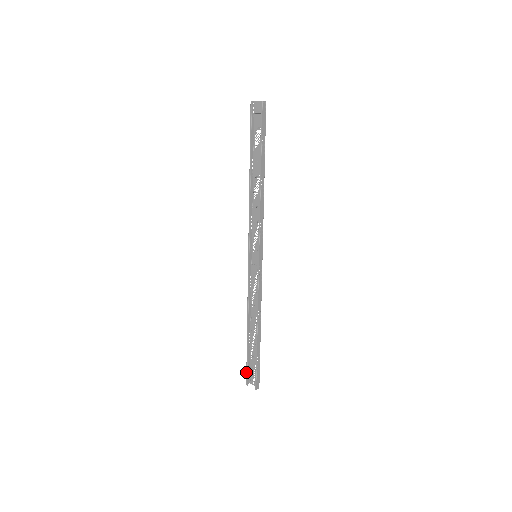
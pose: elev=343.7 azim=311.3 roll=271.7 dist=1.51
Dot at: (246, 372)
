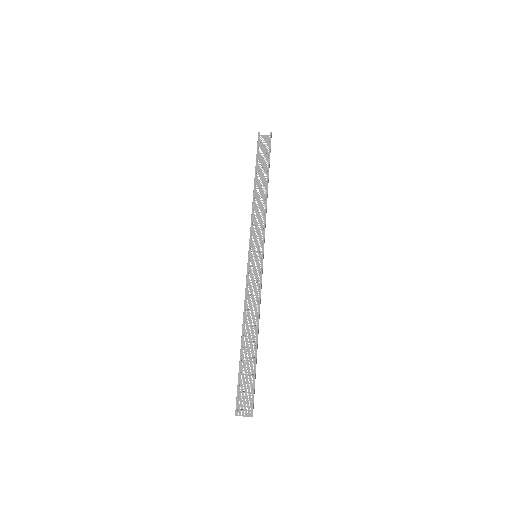
Dot at: occluded
